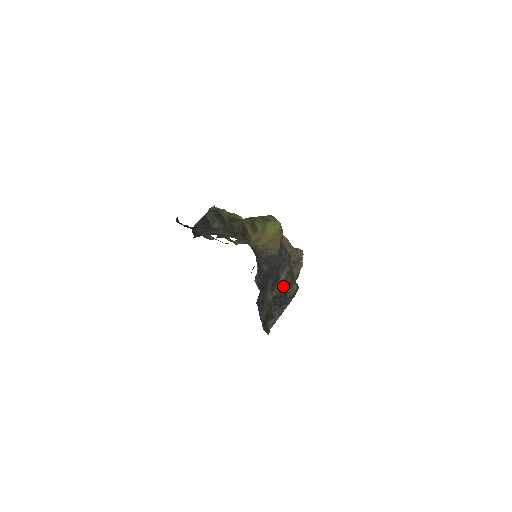
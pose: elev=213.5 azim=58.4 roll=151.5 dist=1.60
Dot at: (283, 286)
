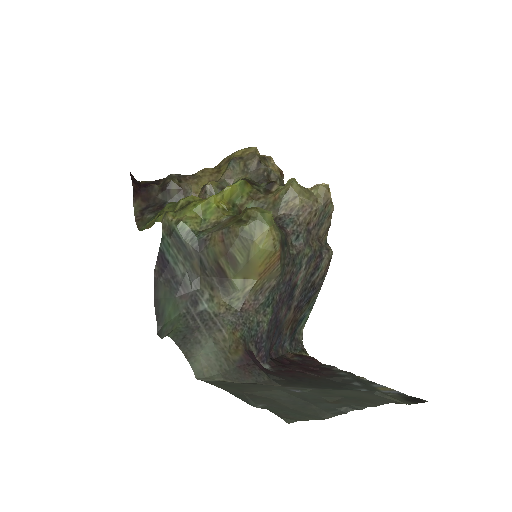
Dot at: (305, 282)
